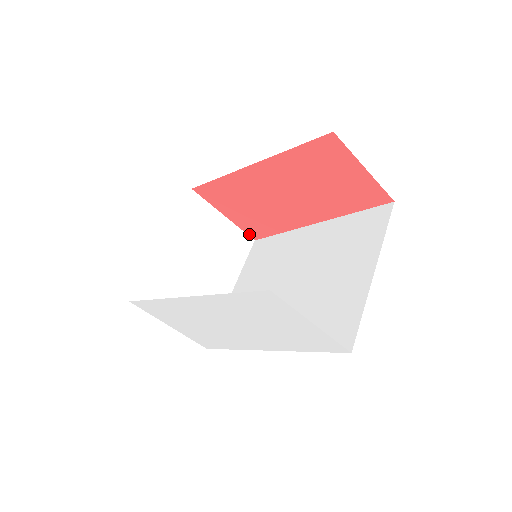
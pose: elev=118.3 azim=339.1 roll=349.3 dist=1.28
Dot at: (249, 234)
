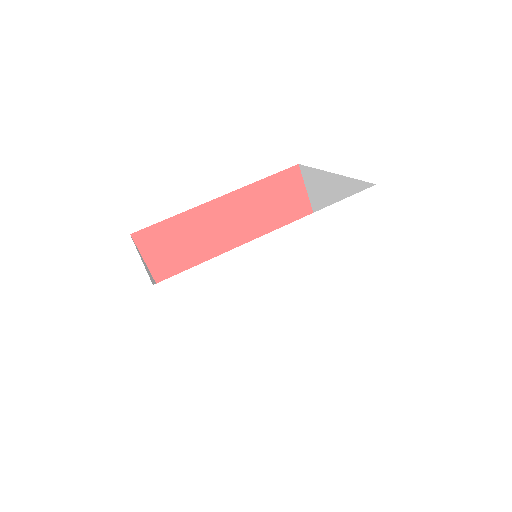
Dot at: occluded
